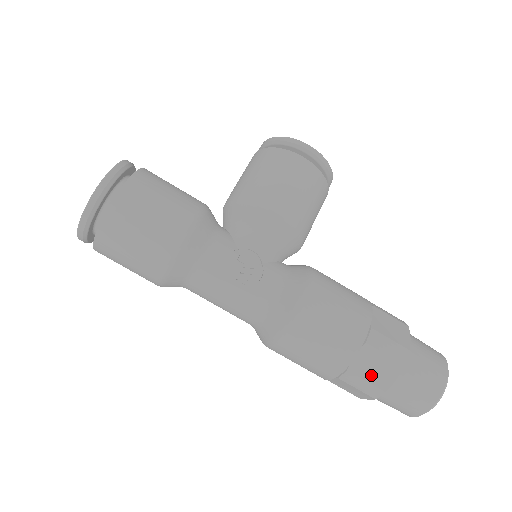
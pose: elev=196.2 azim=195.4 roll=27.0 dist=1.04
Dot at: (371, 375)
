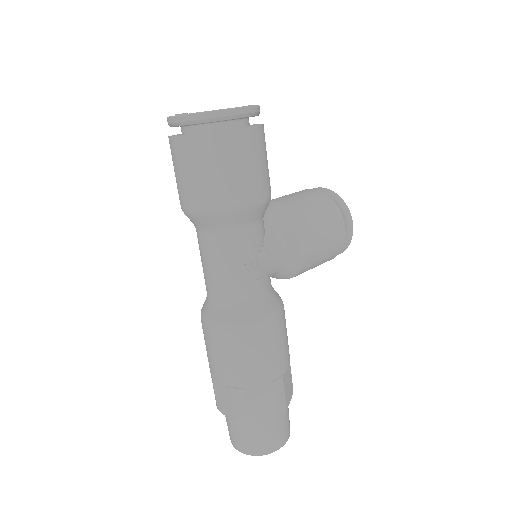
Dot at: (253, 405)
